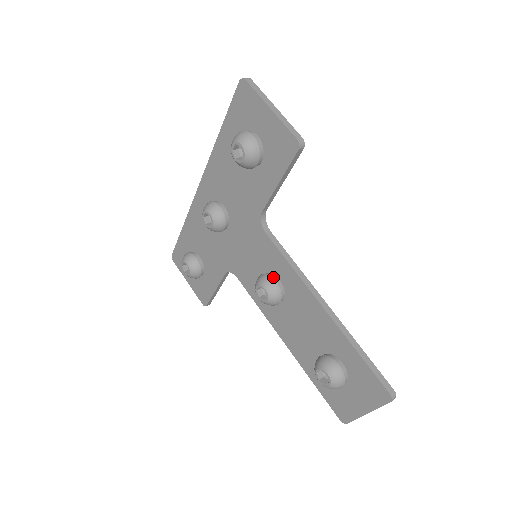
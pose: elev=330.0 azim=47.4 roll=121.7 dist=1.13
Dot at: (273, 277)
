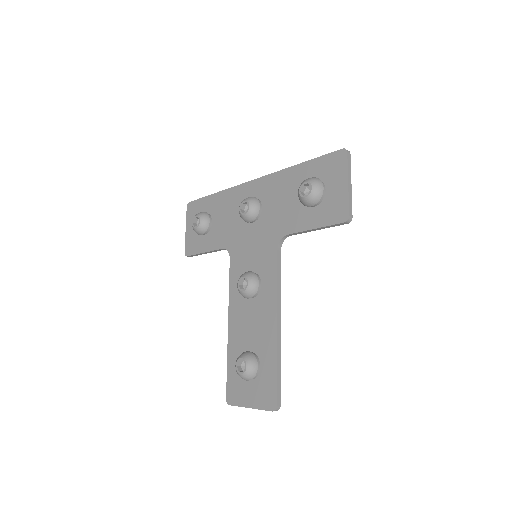
Dot at: (259, 279)
